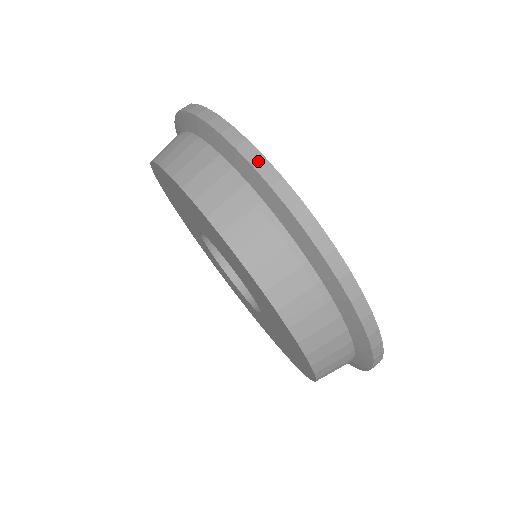
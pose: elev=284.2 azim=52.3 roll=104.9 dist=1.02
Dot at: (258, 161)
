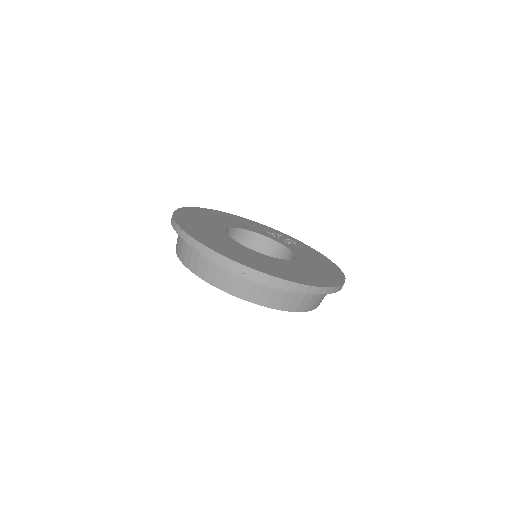
Dot at: (326, 291)
